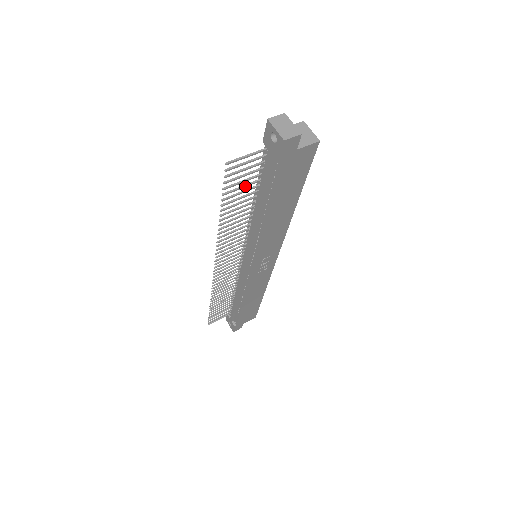
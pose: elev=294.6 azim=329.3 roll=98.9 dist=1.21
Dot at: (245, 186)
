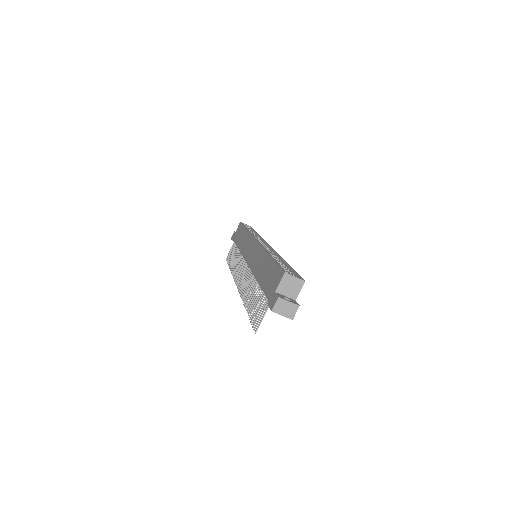
Dot at: occluded
